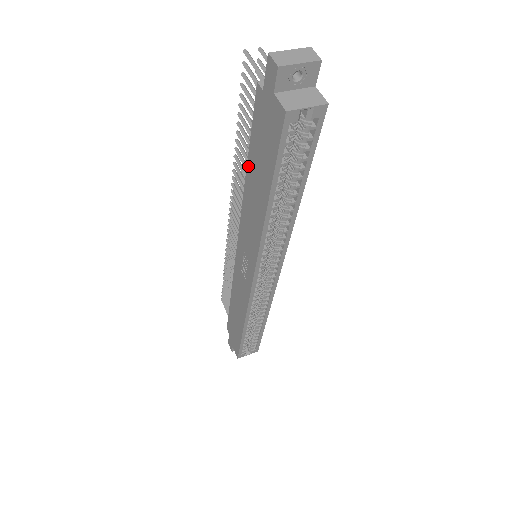
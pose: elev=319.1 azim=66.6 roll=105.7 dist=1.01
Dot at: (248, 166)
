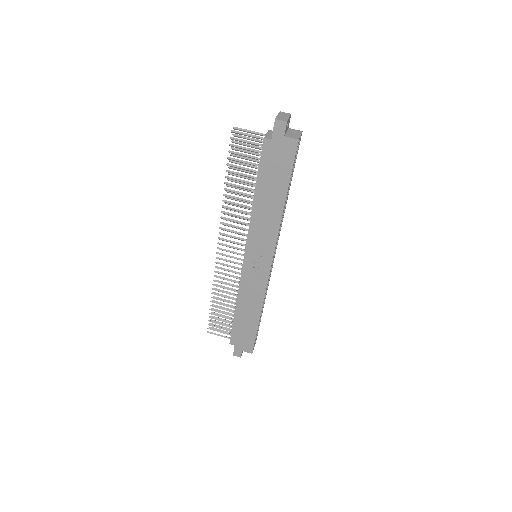
Dot at: (257, 191)
